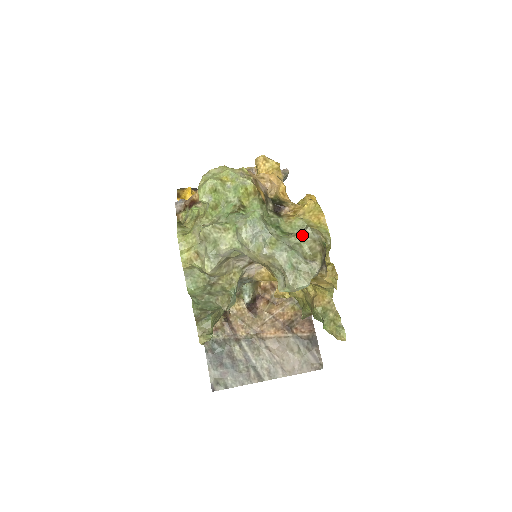
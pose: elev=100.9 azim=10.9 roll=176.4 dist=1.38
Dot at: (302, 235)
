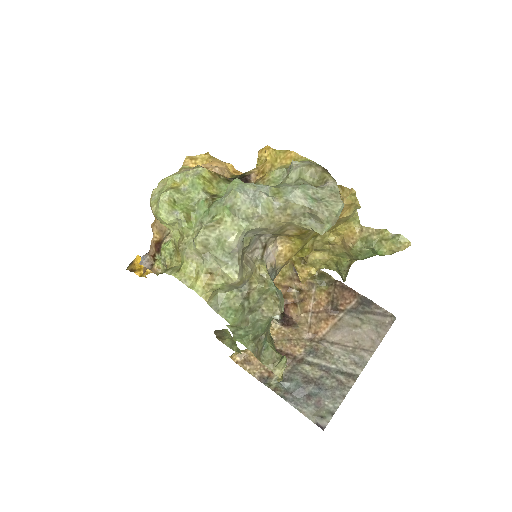
Dot at: (294, 170)
